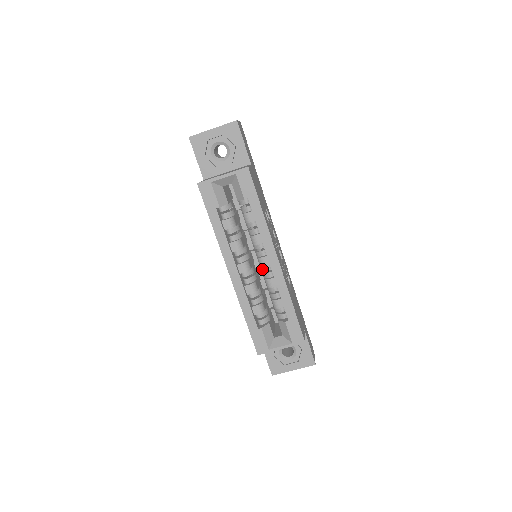
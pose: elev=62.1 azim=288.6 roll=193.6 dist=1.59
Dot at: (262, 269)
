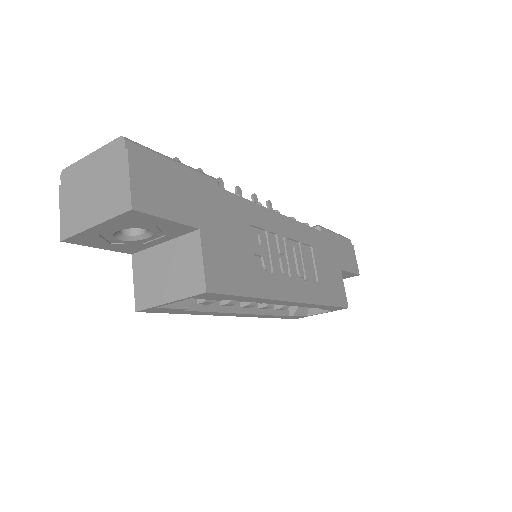
Dot at: occluded
